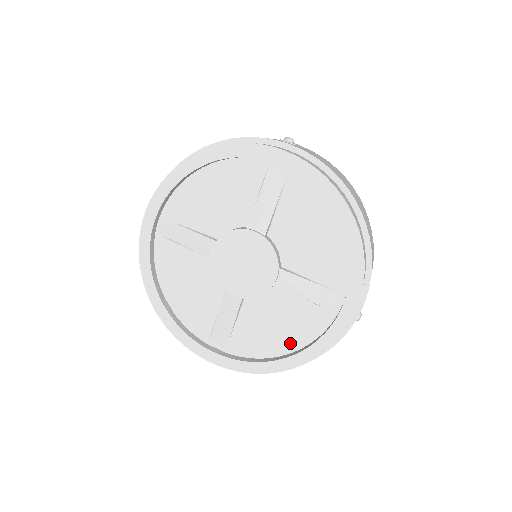
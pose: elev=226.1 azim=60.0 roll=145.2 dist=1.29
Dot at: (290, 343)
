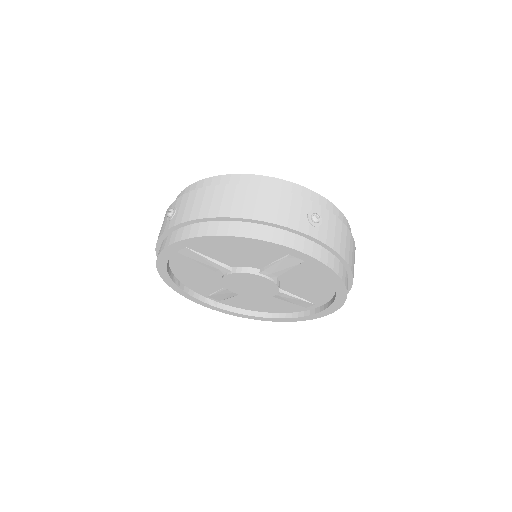
Dot at: (270, 310)
